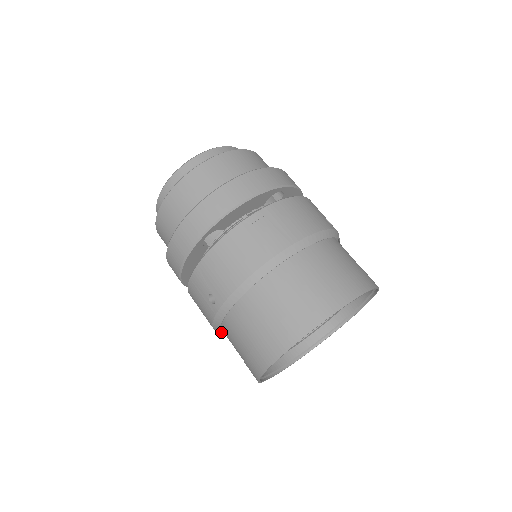
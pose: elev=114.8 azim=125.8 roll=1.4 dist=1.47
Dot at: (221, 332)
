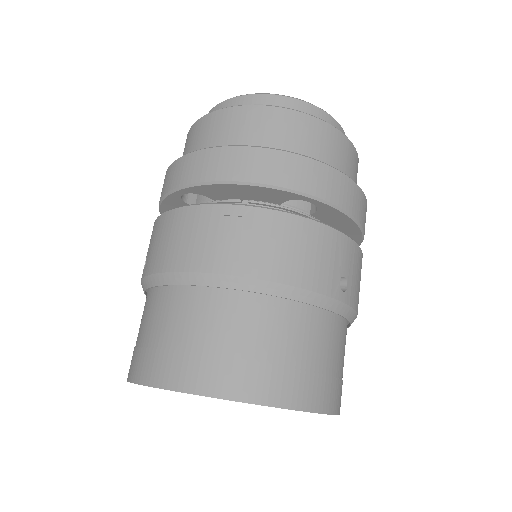
Dot at: occluded
